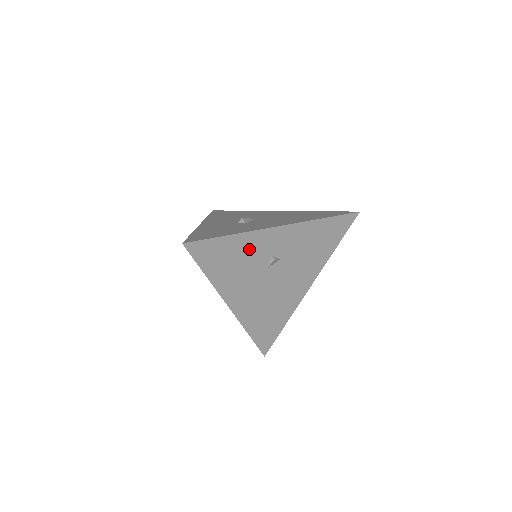
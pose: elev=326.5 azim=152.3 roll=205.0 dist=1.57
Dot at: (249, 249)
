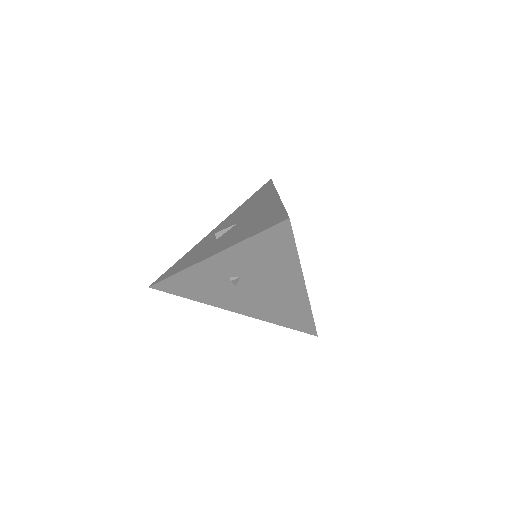
Dot at: (202, 278)
